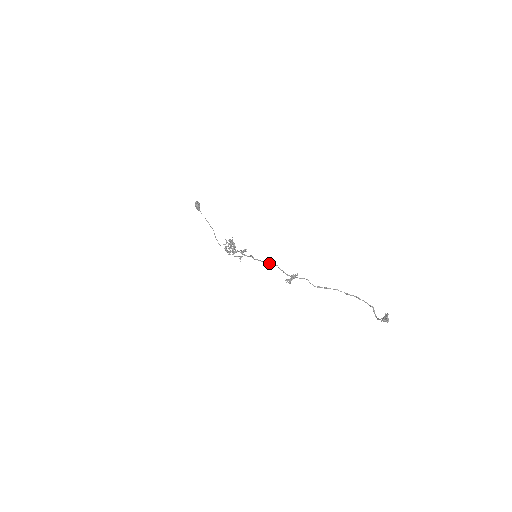
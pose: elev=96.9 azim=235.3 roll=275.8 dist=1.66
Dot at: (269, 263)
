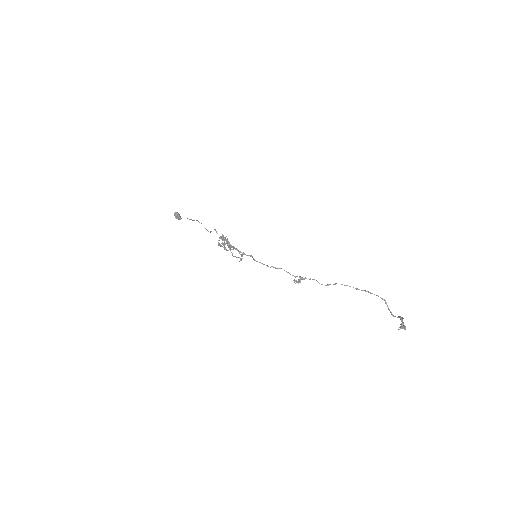
Dot at: occluded
